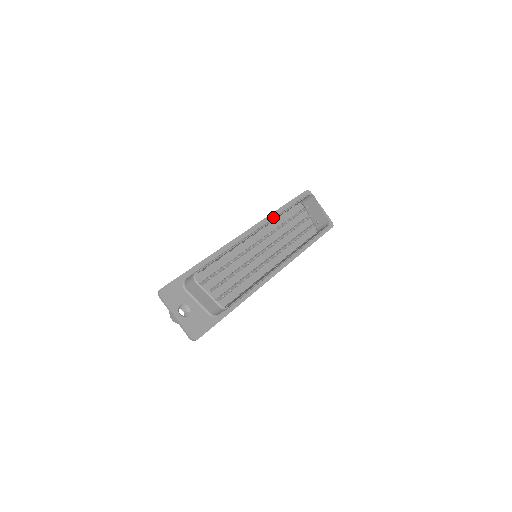
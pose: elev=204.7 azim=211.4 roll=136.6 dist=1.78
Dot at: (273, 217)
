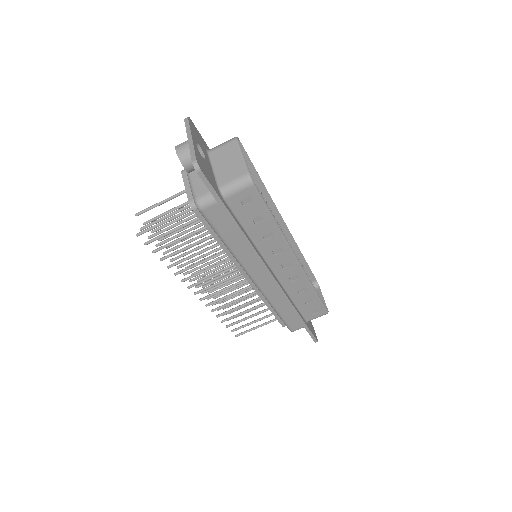
Dot at: occluded
